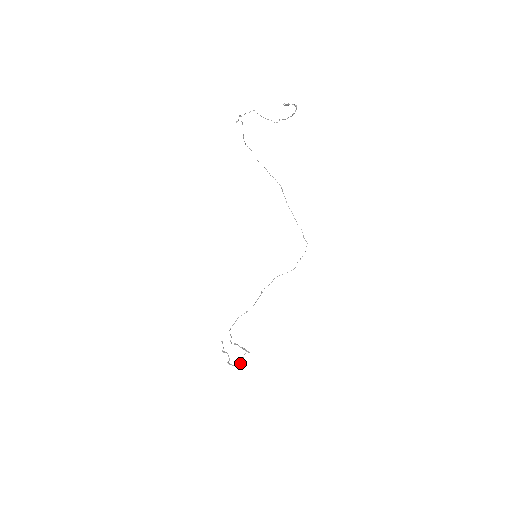
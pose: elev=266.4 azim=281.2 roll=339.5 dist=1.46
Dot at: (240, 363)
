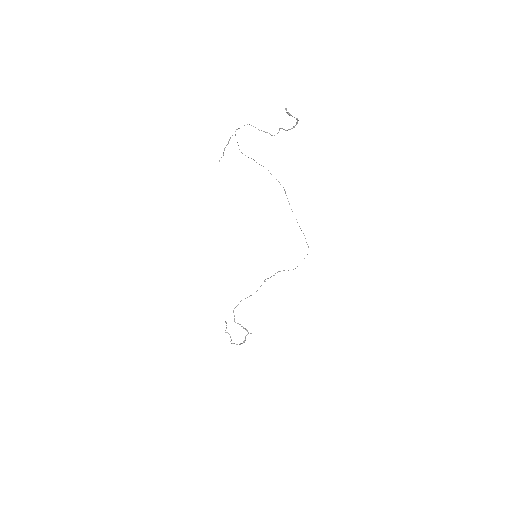
Dot at: (241, 343)
